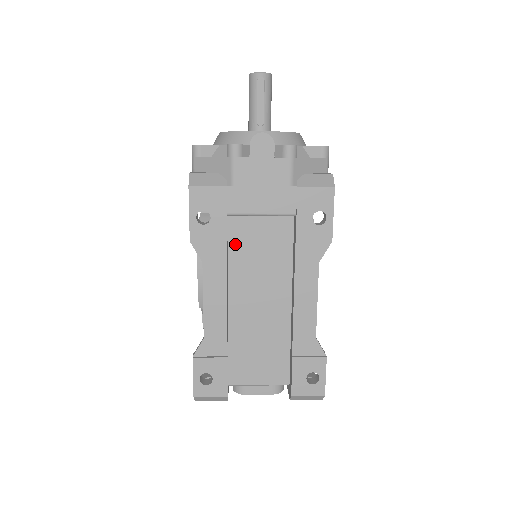
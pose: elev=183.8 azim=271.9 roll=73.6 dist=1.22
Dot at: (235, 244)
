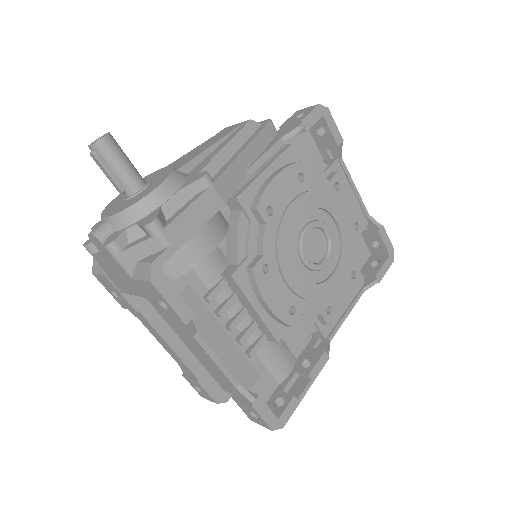
Dot at: occluded
